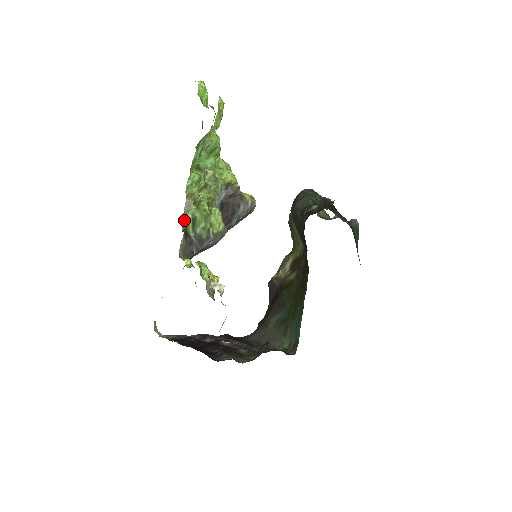
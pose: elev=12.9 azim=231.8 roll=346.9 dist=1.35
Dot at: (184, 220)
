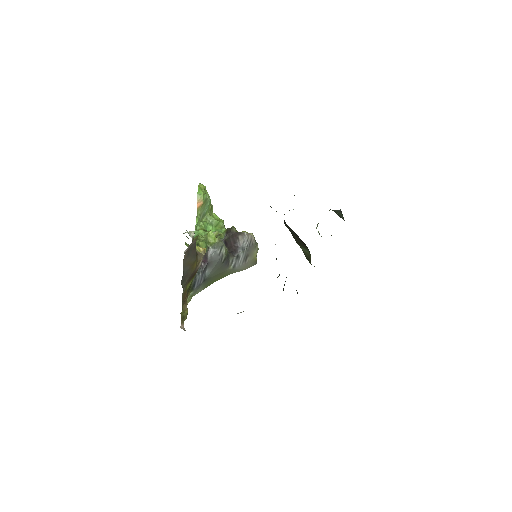
Dot at: occluded
